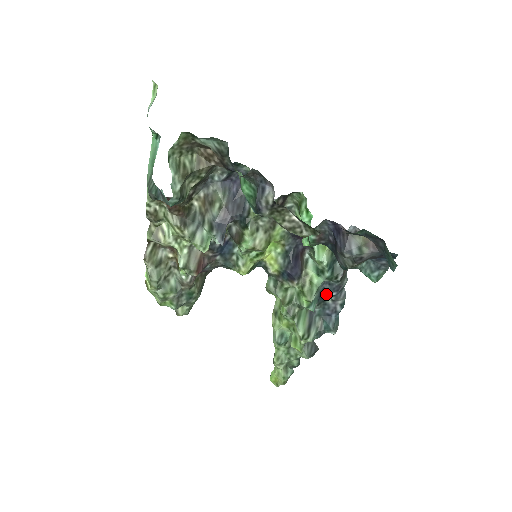
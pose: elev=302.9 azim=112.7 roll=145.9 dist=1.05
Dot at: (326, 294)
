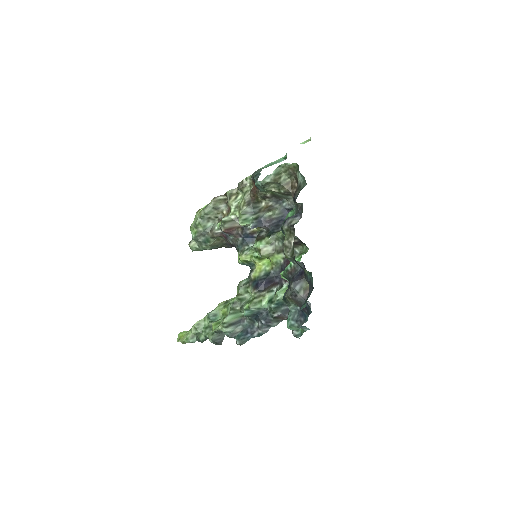
Dot at: (260, 318)
